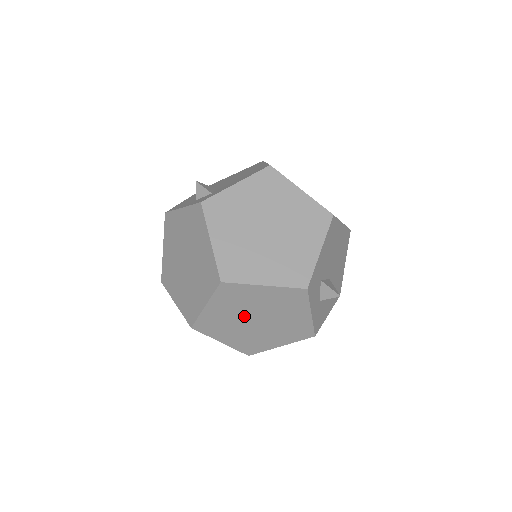
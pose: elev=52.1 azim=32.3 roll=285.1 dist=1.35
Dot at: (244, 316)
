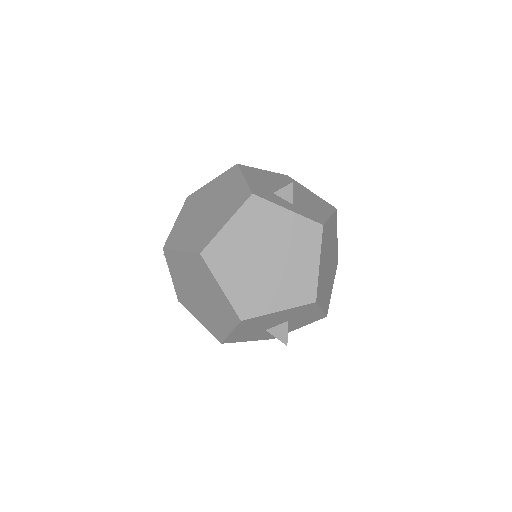
Dot at: (254, 266)
